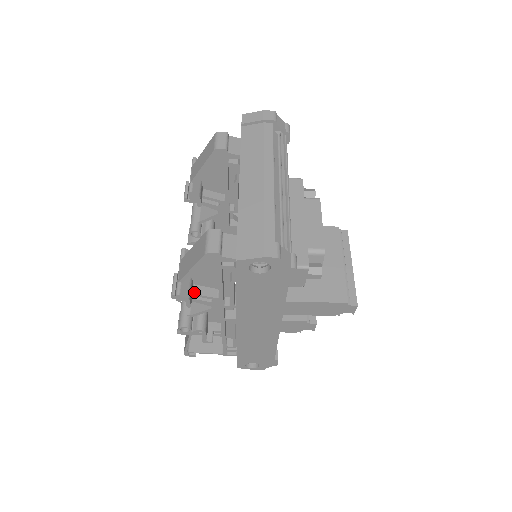
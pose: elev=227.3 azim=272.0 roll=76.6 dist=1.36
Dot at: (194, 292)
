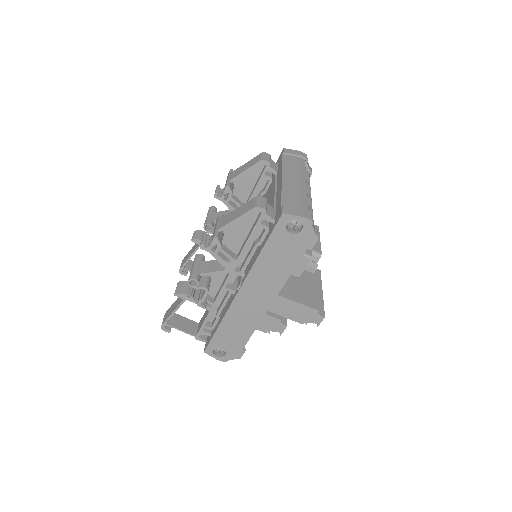
Dot at: (221, 247)
